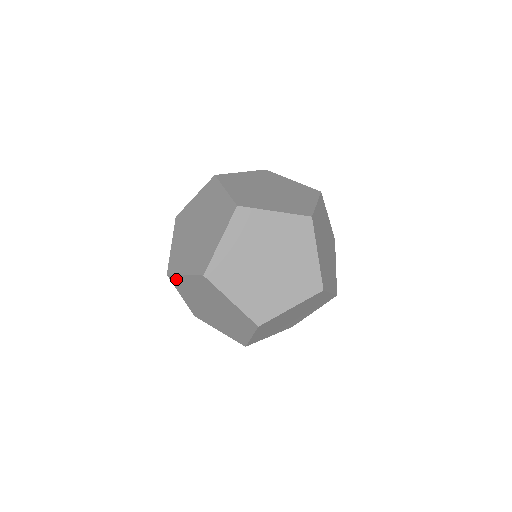
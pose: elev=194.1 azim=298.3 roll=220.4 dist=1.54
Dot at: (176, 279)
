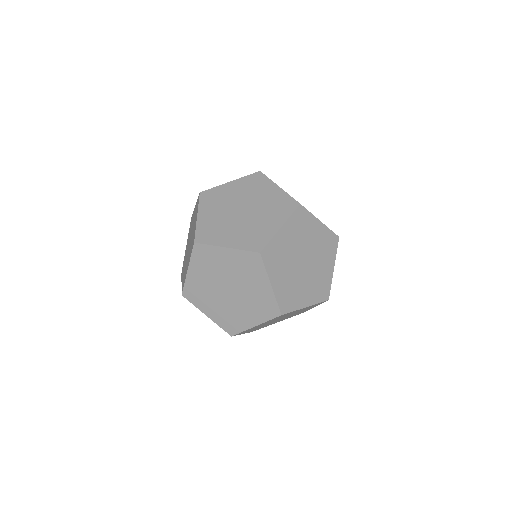
Dot at: occluded
